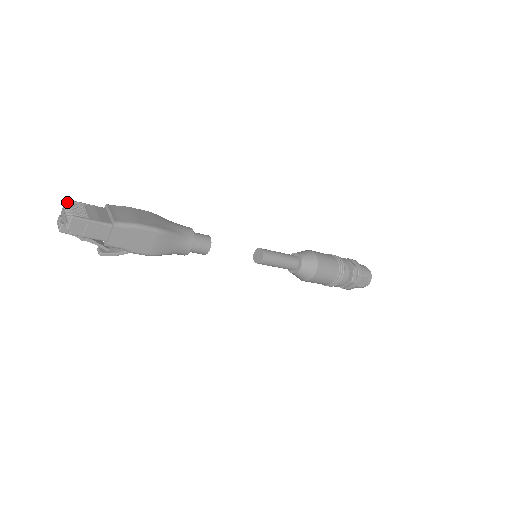
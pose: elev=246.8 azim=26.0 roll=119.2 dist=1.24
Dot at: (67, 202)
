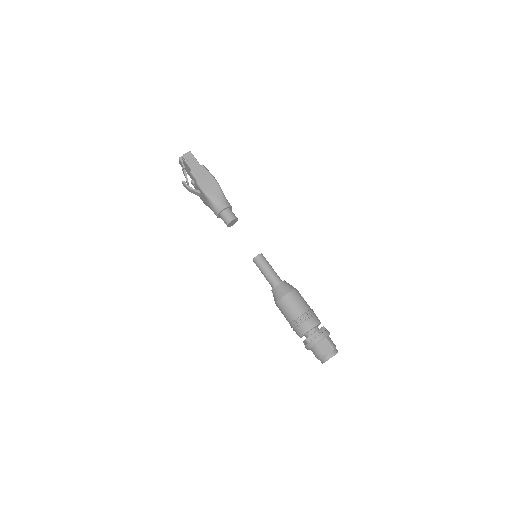
Dot at: occluded
